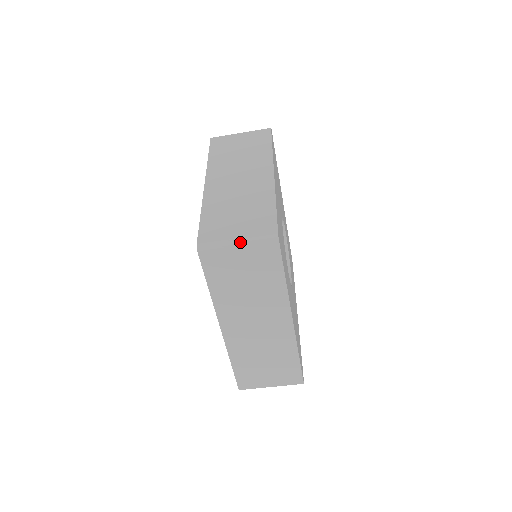
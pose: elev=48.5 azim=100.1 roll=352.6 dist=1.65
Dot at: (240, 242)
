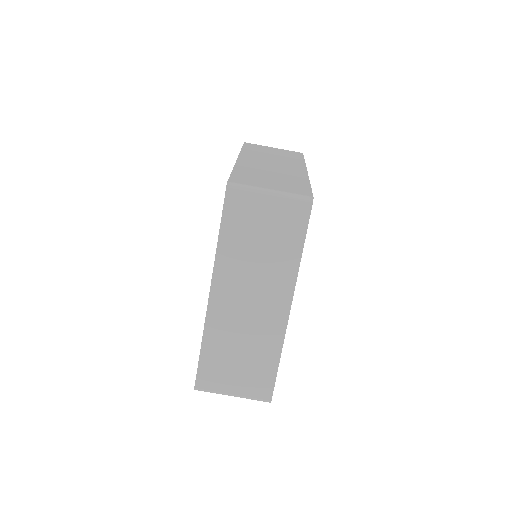
Dot at: (273, 192)
